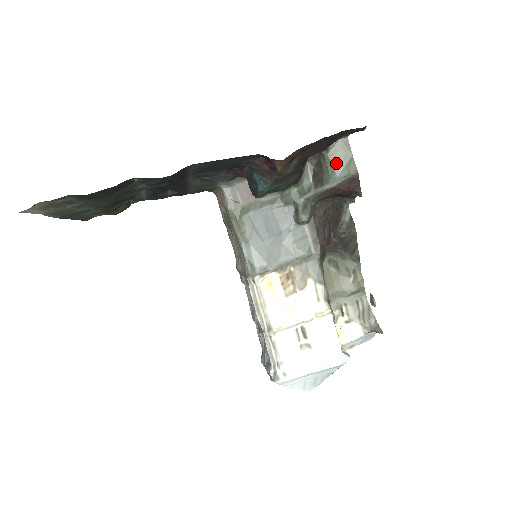
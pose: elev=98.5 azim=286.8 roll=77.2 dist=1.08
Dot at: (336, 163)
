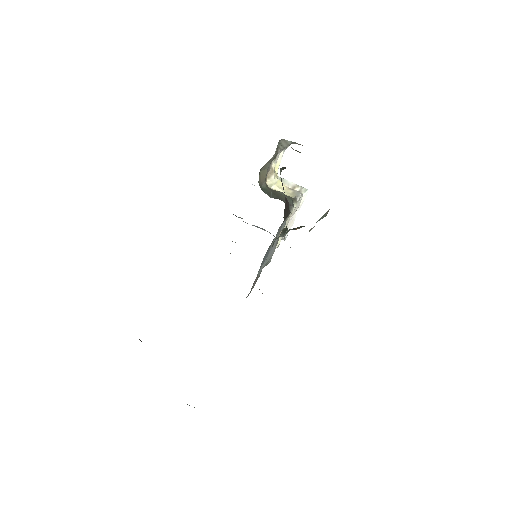
Dot at: occluded
